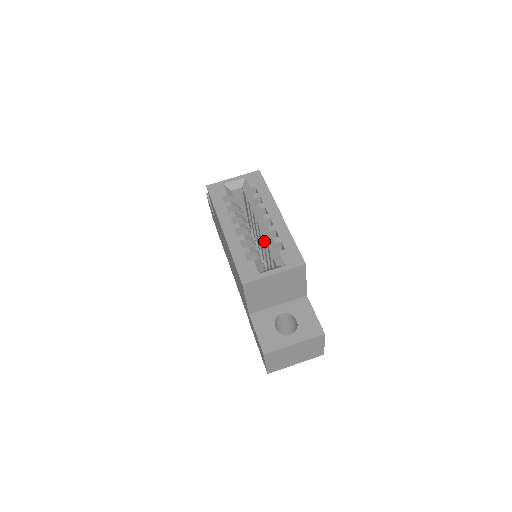
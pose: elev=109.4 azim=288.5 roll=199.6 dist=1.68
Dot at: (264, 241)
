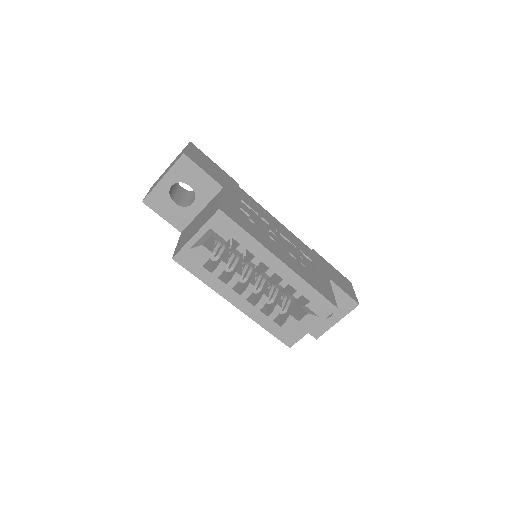
Dot at: occluded
